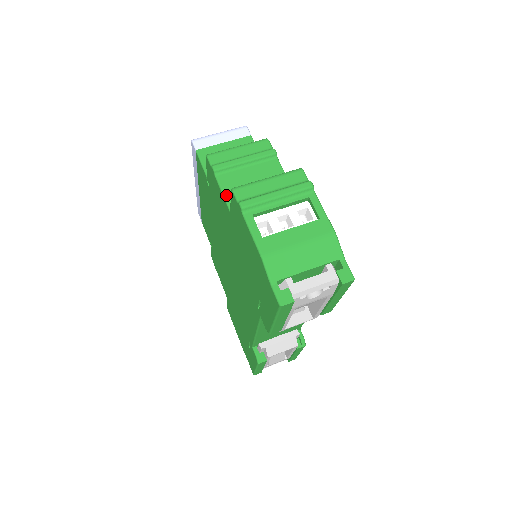
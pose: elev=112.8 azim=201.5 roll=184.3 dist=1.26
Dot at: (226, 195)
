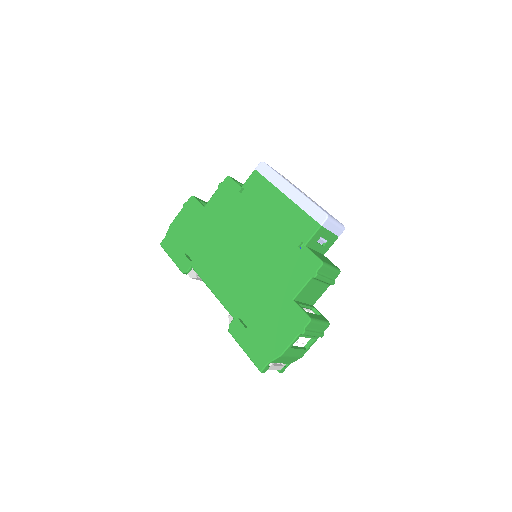
Dot at: (302, 291)
